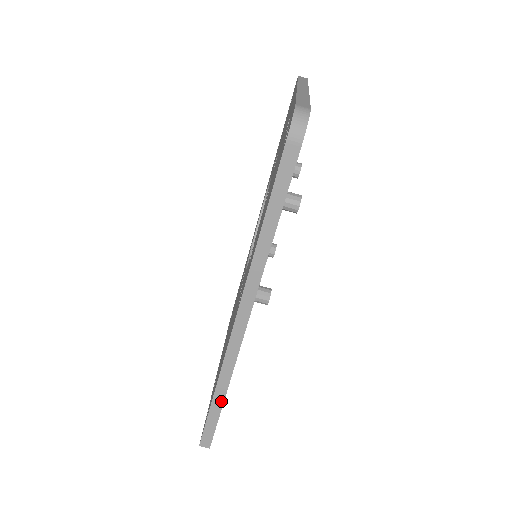
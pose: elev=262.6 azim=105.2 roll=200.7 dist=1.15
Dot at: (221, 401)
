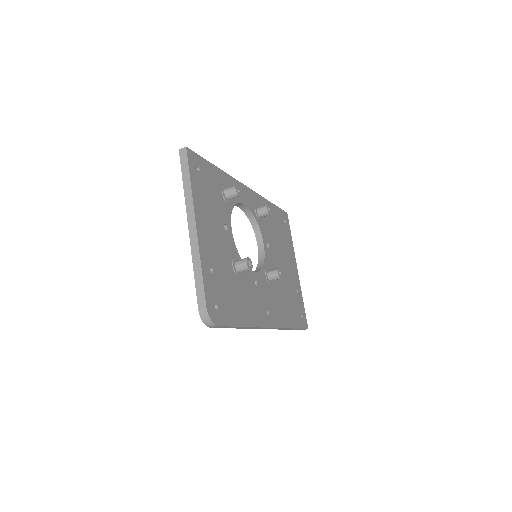
Dot at: occluded
